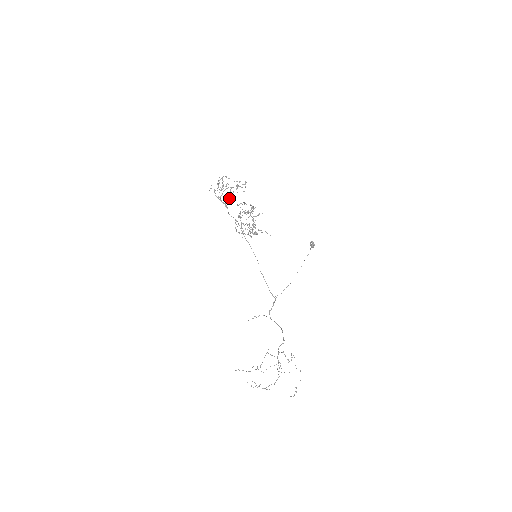
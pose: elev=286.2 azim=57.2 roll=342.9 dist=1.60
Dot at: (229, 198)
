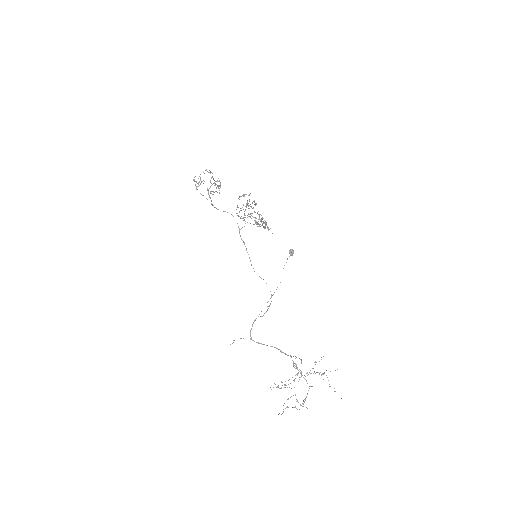
Dot at: (212, 194)
